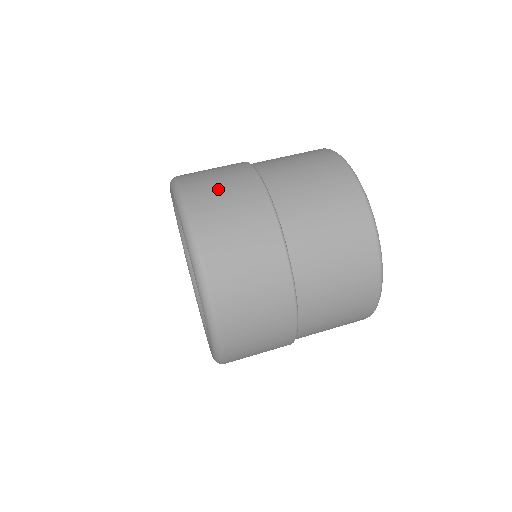
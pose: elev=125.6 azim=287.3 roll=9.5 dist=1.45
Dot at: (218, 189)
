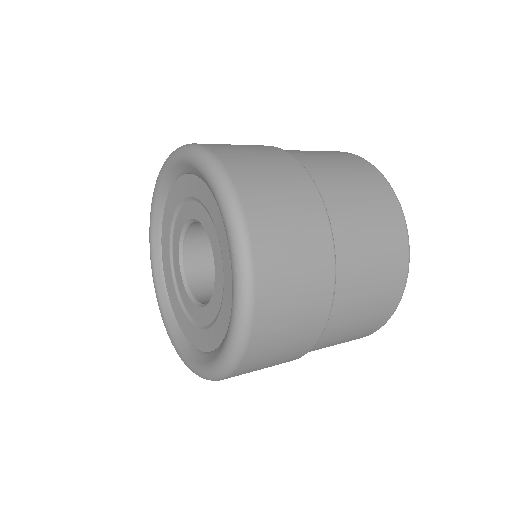
Dot at: occluded
